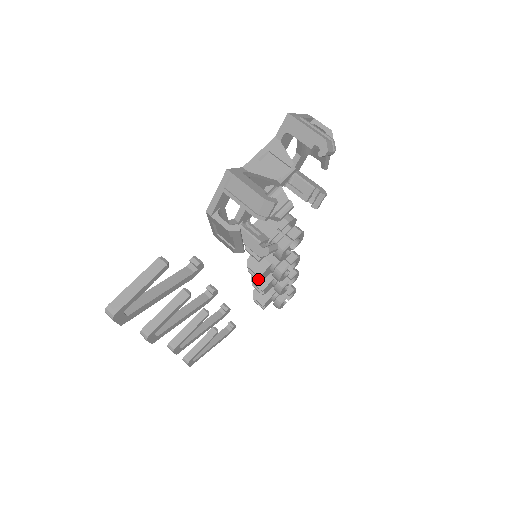
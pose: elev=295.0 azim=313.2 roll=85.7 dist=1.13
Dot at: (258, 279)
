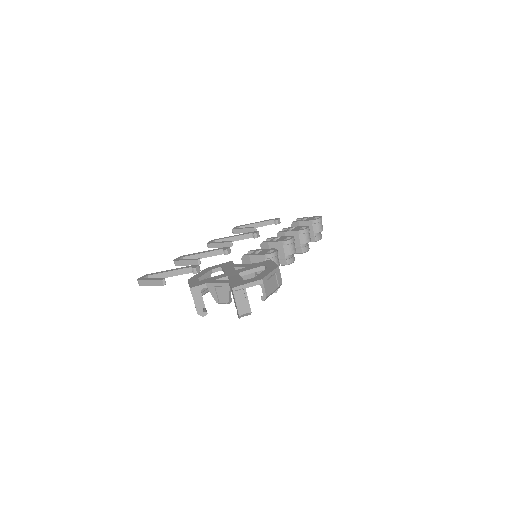
Dot at: occluded
